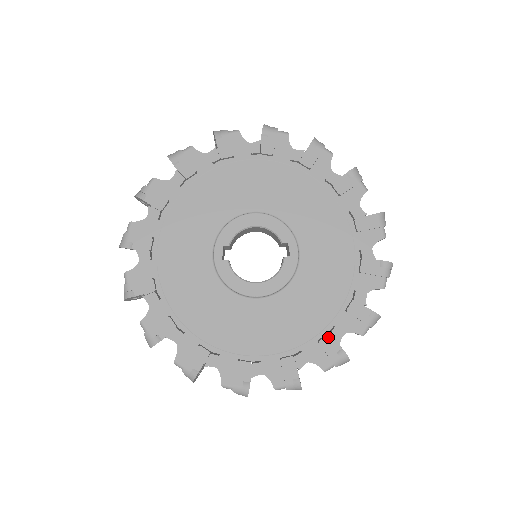
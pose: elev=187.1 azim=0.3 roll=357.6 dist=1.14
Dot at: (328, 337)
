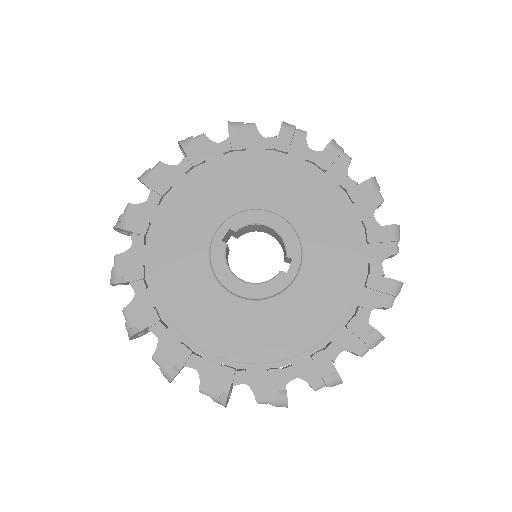
Dot at: (279, 371)
